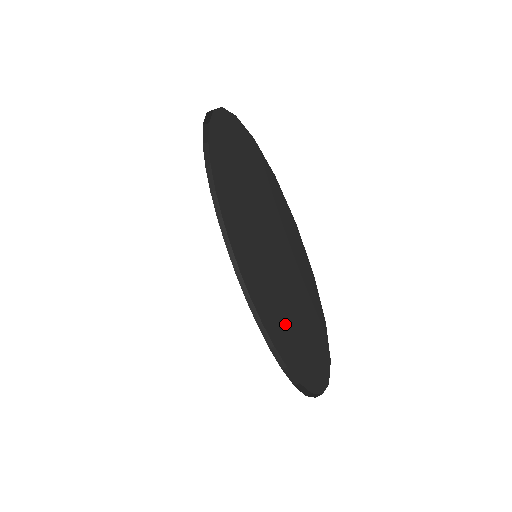
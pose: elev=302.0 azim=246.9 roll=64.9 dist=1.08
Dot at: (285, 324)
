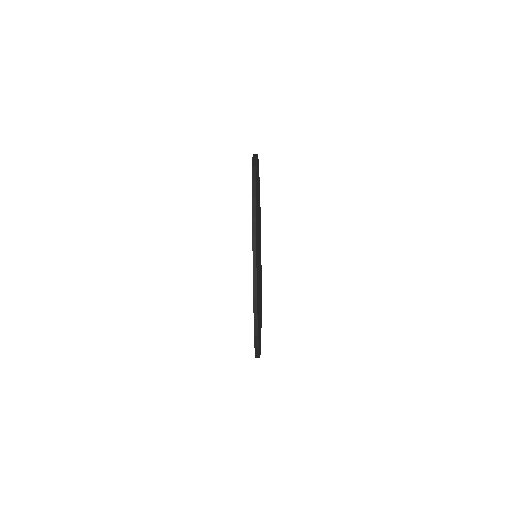
Dot at: occluded
